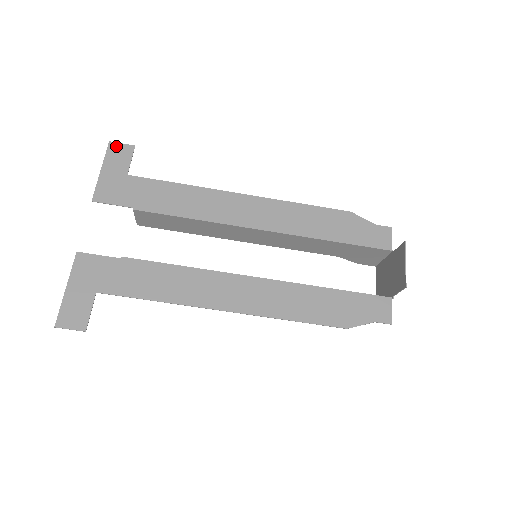
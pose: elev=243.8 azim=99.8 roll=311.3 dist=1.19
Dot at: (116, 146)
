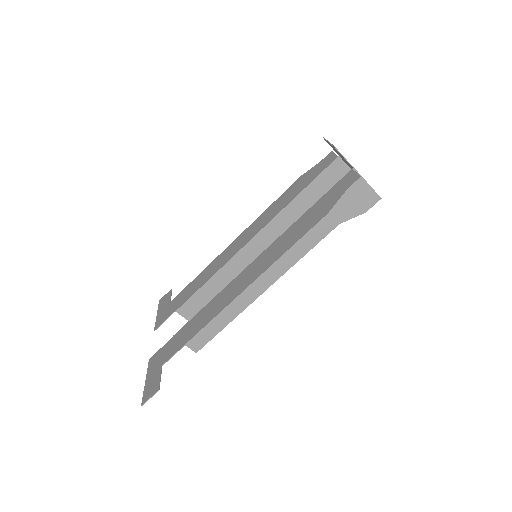
Dot at: (163, 299)
